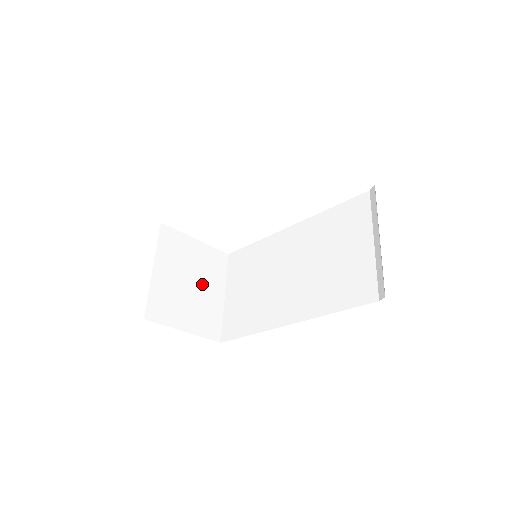
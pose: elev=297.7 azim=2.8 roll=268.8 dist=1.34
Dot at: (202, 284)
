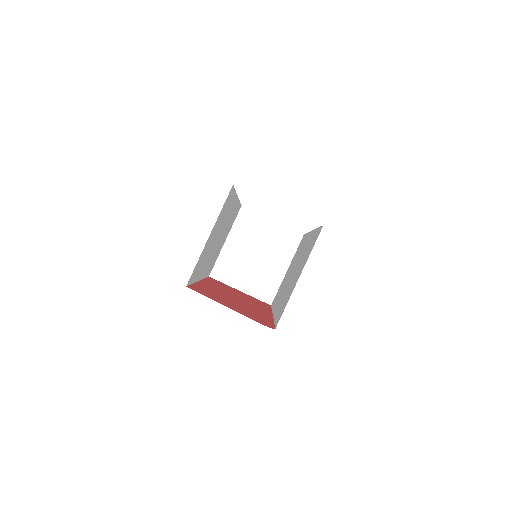
Dot at: (267, 257)
